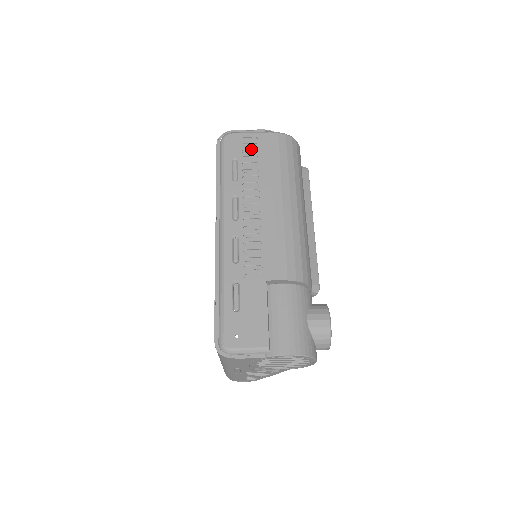
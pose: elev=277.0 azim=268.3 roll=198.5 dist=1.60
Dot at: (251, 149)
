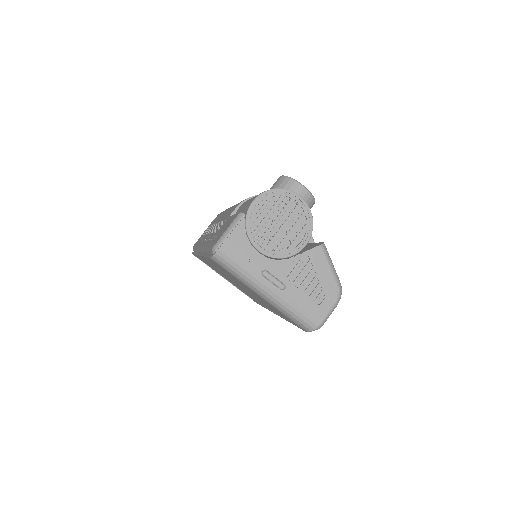
Dot at: occluded
